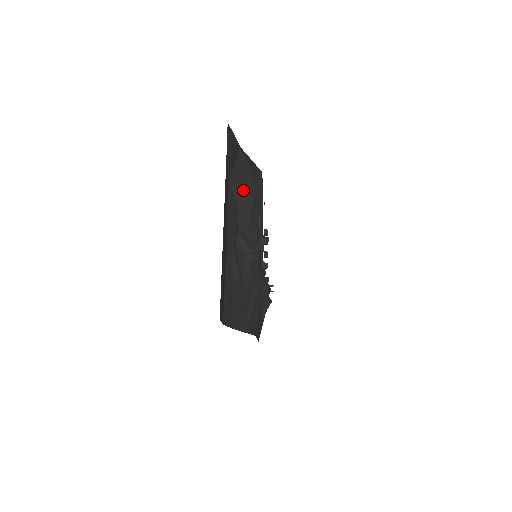
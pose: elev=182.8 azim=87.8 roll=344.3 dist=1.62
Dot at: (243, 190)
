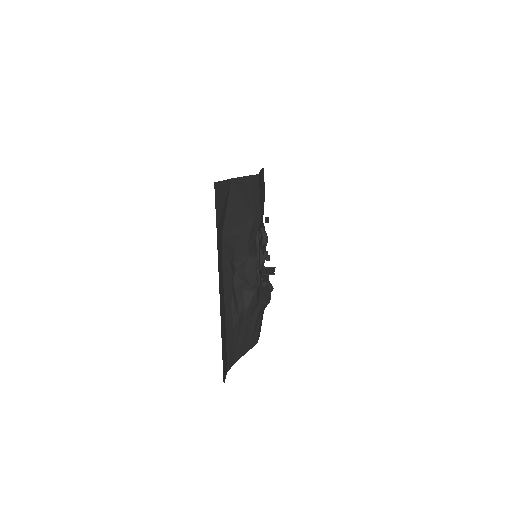
Dot at: (238, 232)
